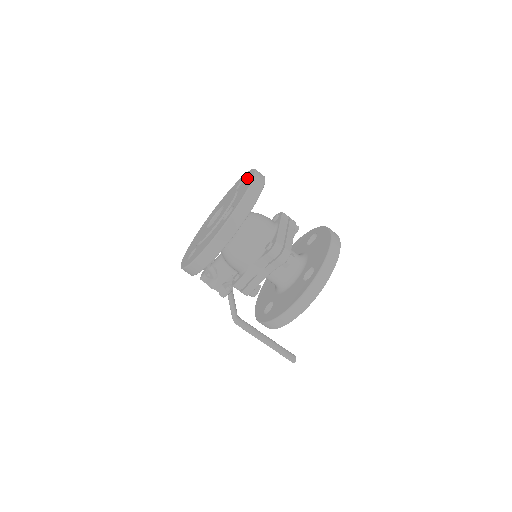
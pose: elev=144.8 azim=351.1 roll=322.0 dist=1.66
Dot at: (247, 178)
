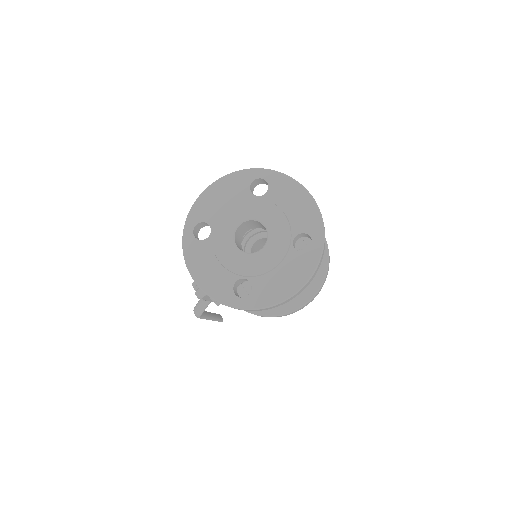
Dot at: (282, 187)
